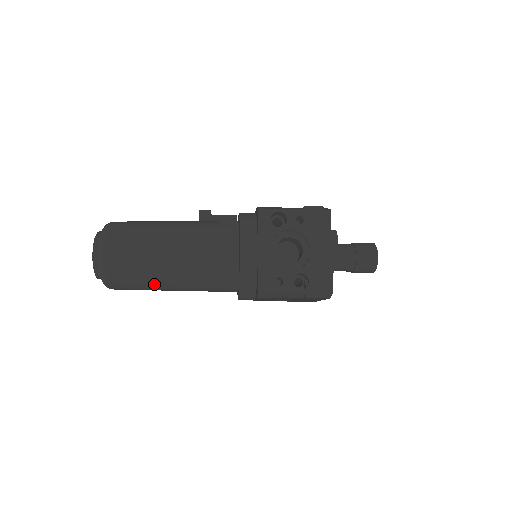
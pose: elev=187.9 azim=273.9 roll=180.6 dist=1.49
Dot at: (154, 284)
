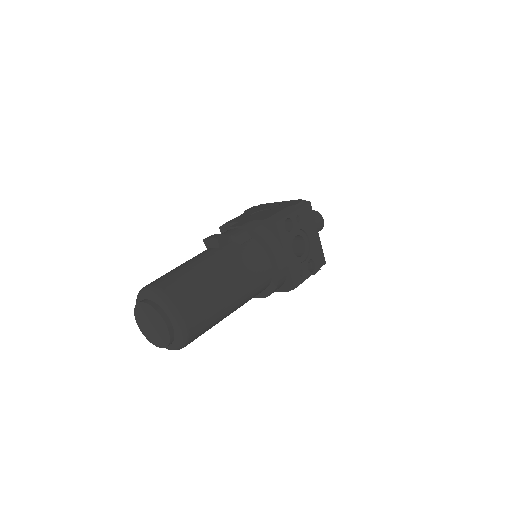
Dot at: occluded
